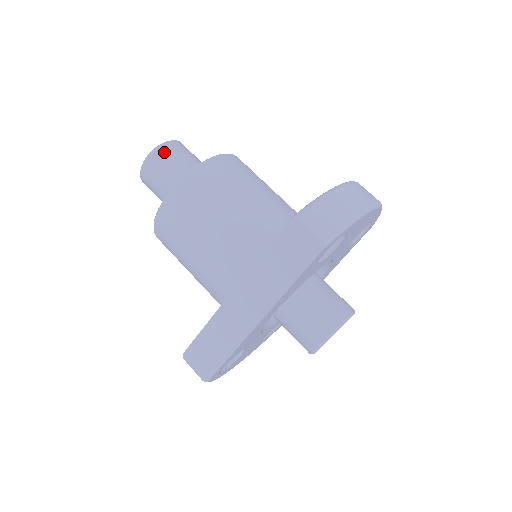
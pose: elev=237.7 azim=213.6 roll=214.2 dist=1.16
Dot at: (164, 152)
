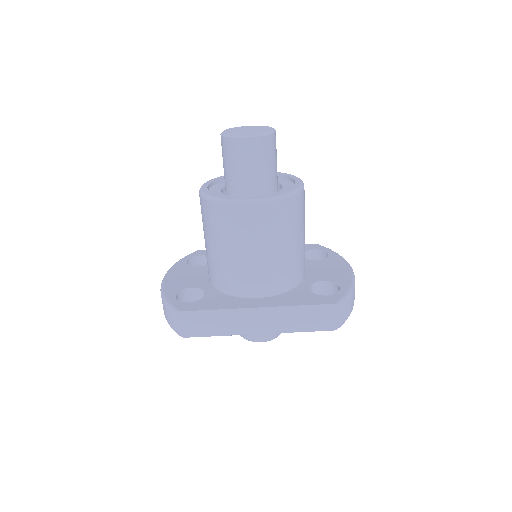
Dot at: (268, 144)
